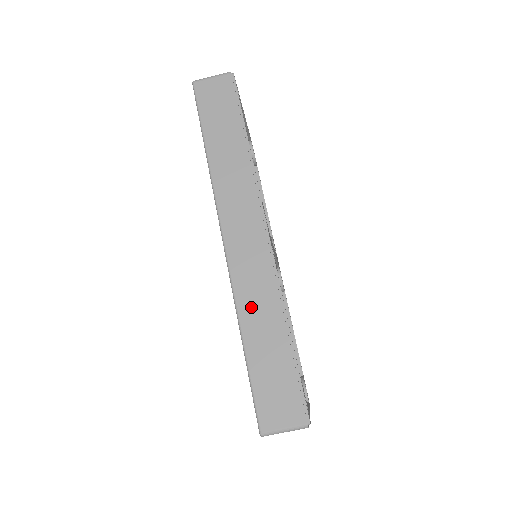
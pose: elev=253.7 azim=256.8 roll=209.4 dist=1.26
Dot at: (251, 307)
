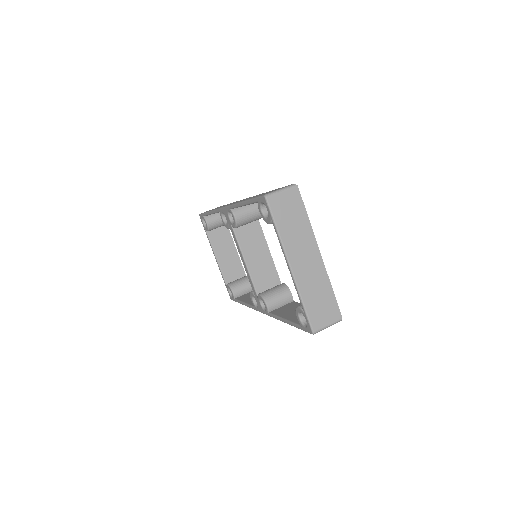
Dot at: occluded
